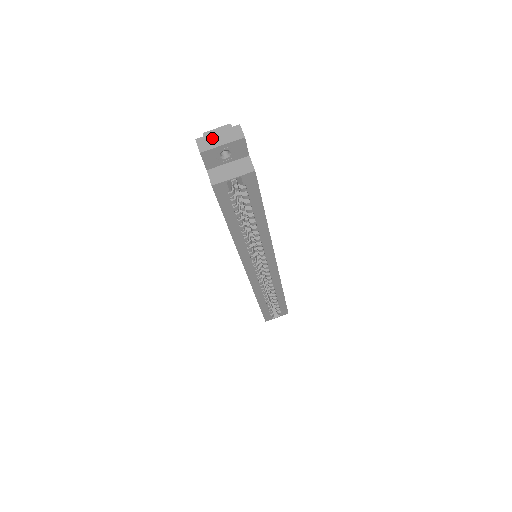
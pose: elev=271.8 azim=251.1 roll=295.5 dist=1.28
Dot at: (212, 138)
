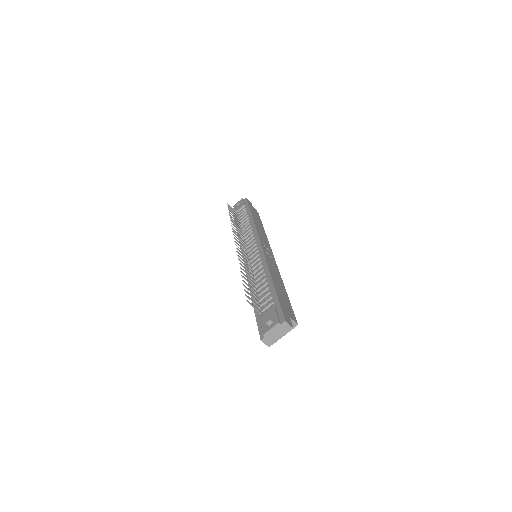
Dot at: (272, 336)
